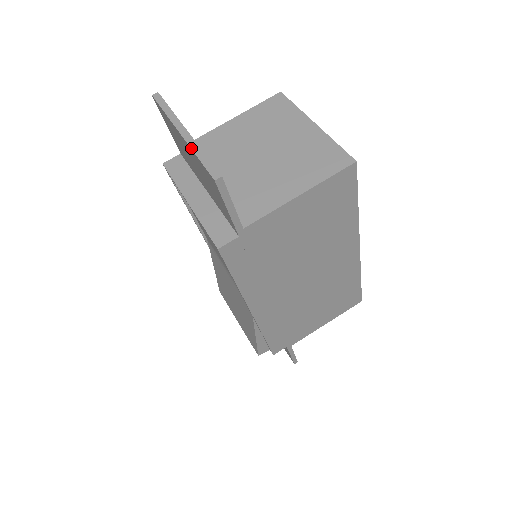
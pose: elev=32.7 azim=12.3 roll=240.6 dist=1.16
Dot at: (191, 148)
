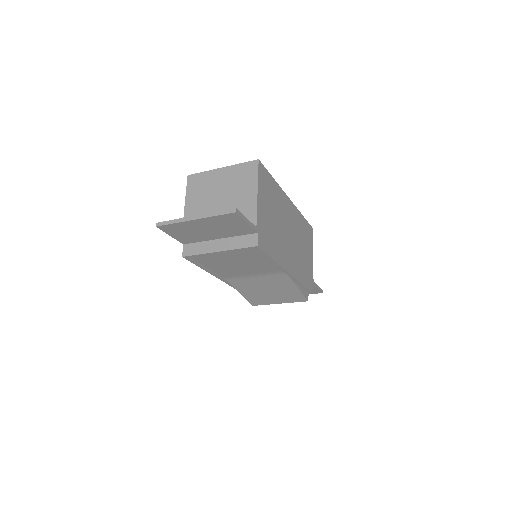
Dot at: (208, 217)
